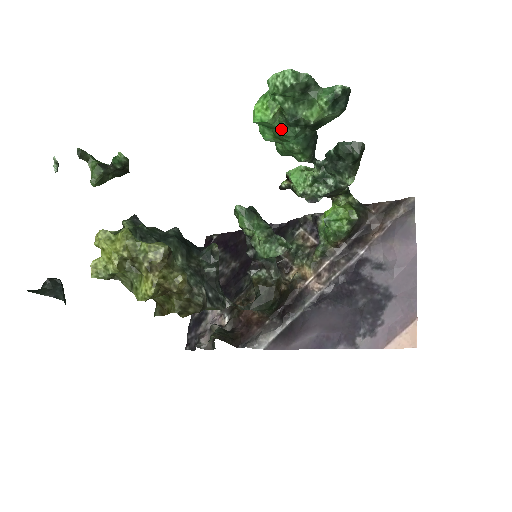
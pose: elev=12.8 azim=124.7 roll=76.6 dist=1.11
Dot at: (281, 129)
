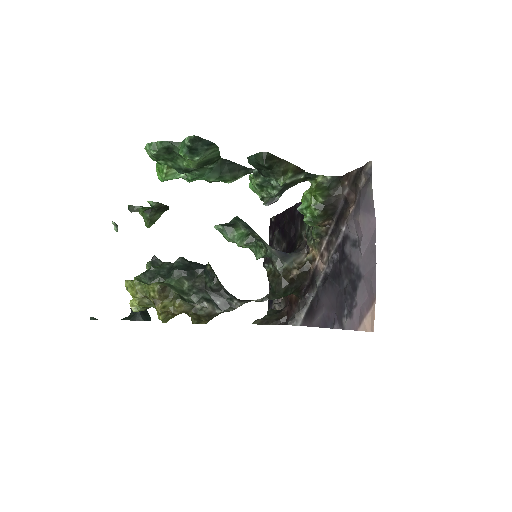
Dot at: (186, 176)
